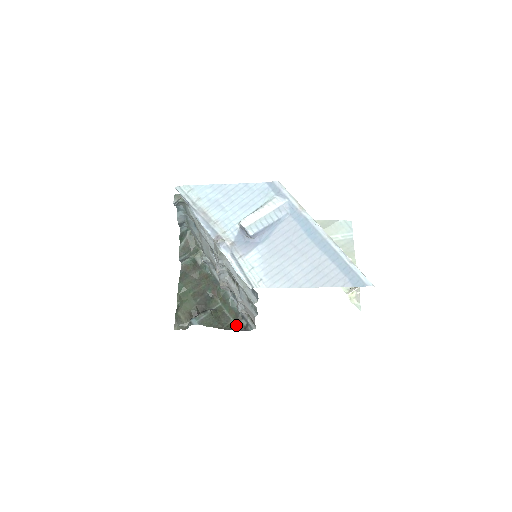
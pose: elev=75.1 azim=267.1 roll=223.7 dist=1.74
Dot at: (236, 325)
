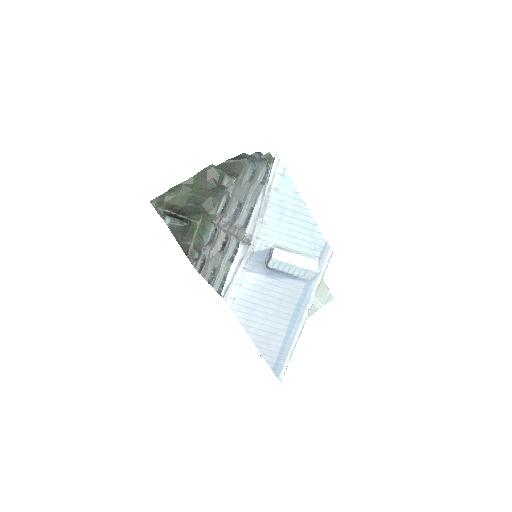
Dot at: (190, 250)
